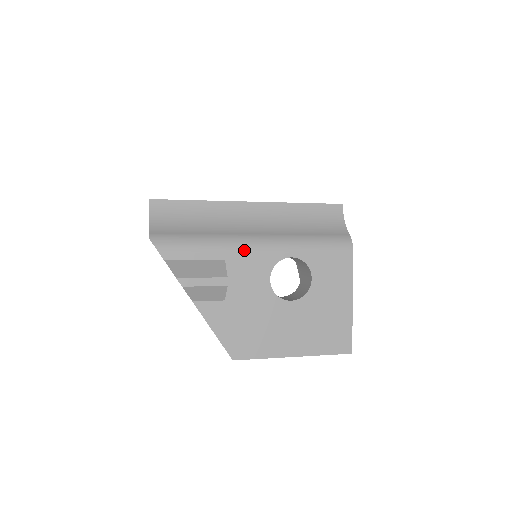
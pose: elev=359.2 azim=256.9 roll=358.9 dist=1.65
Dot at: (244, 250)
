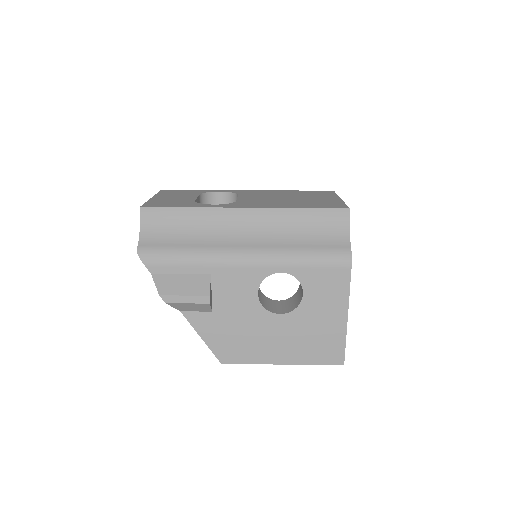
Dot at: (230, 265)
